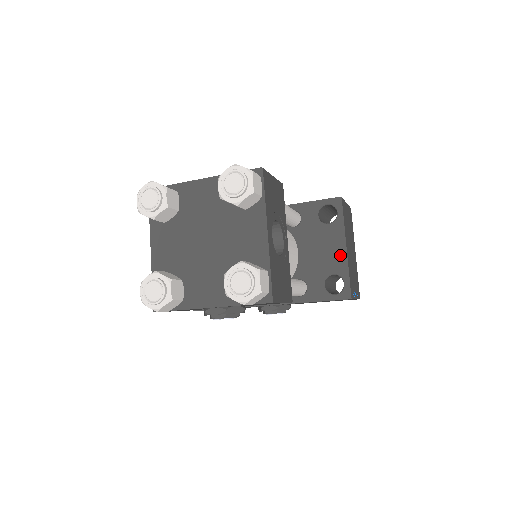
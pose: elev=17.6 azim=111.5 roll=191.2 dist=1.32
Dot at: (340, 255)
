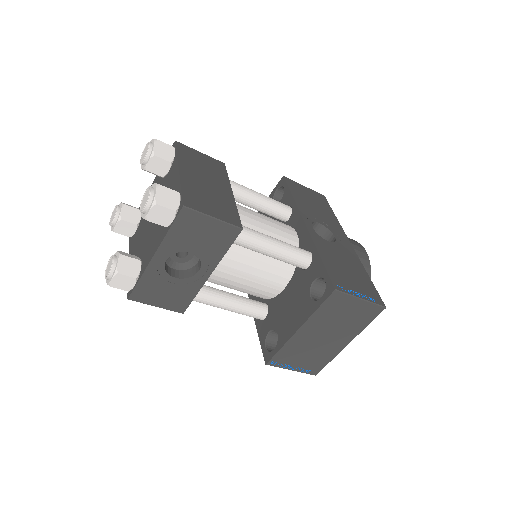
Dot at: (291, 329)
